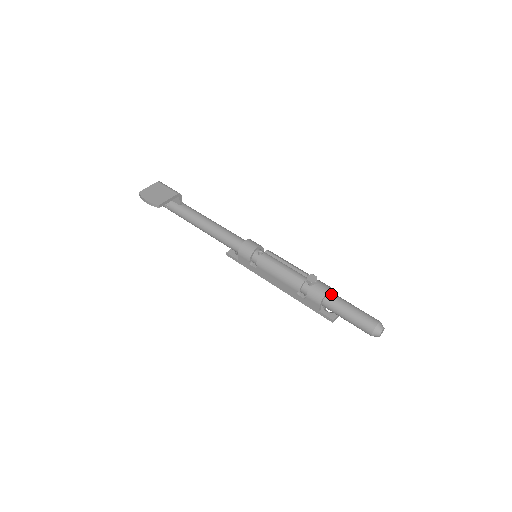
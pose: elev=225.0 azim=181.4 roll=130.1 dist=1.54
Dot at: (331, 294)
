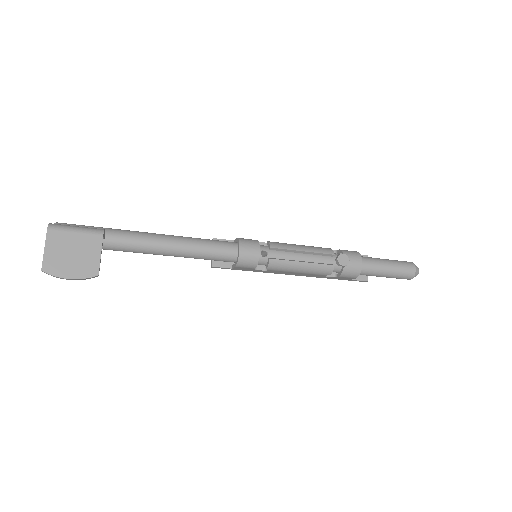
Dot at: (363, 262)
